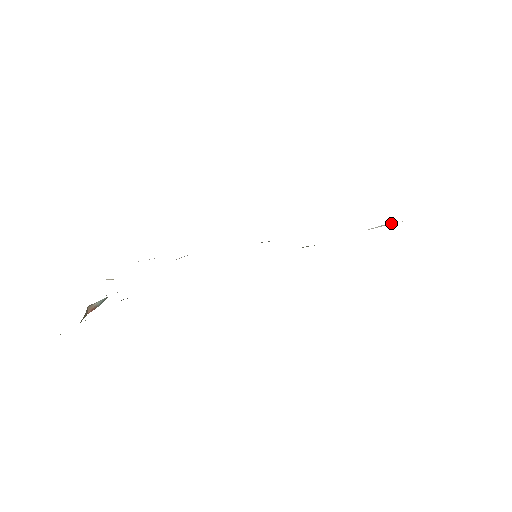
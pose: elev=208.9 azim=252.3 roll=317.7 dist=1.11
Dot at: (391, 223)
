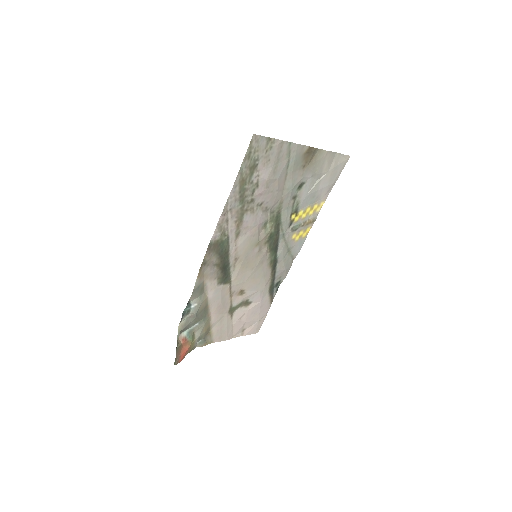
Dot at: (321, 177)
